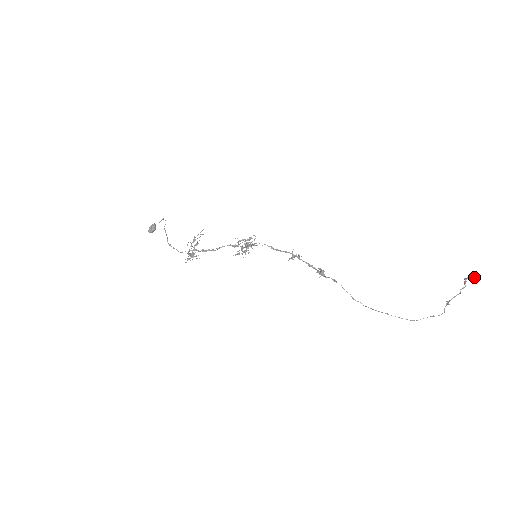
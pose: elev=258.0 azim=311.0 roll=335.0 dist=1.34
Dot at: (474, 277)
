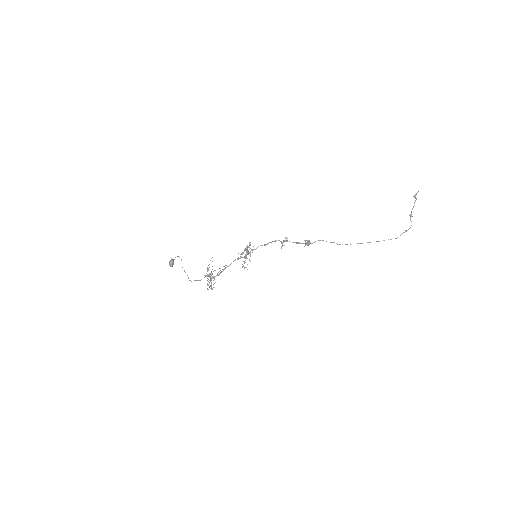
Dot at: occluded
